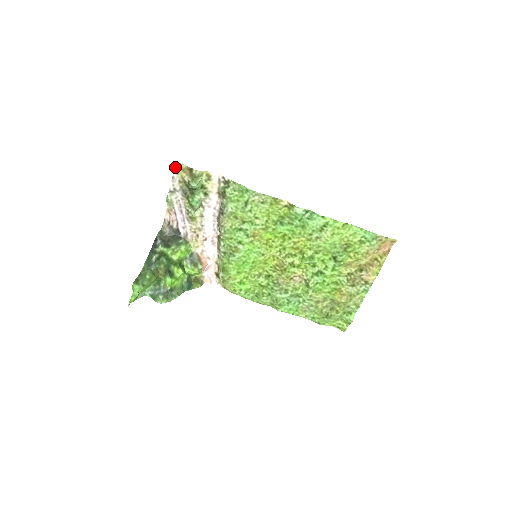
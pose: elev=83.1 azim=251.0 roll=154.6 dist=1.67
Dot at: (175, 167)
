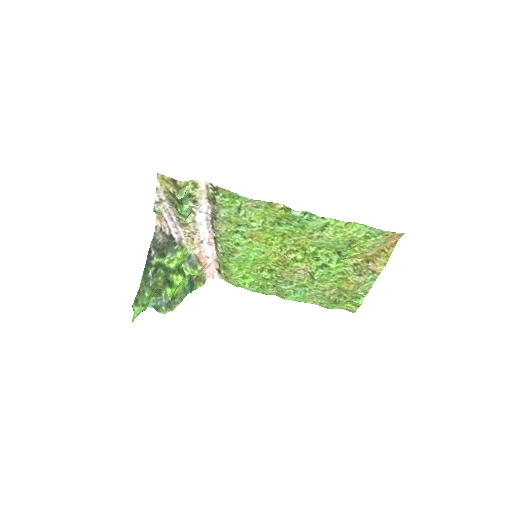
Dot at: (157, 178)
